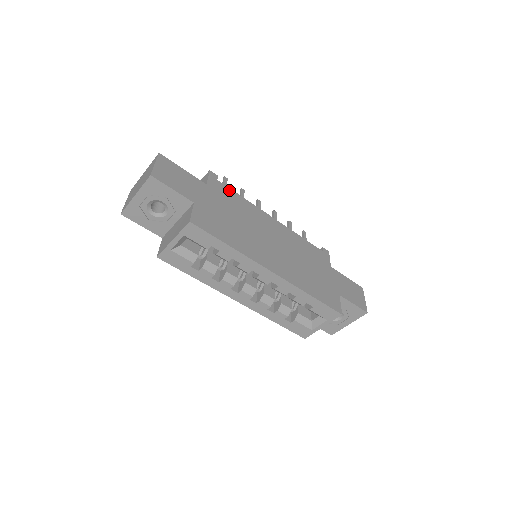
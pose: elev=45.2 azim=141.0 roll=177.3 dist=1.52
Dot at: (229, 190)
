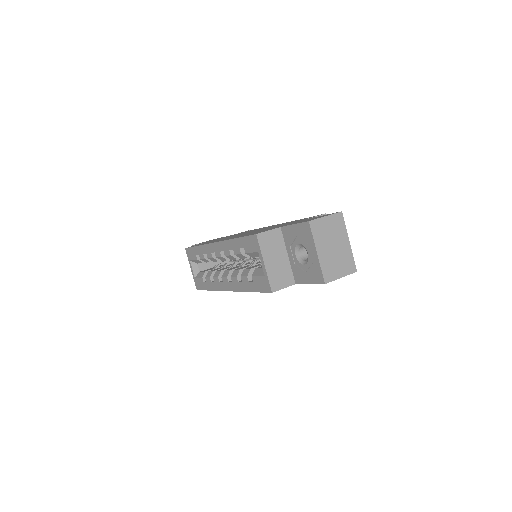
Dot at: occluded
